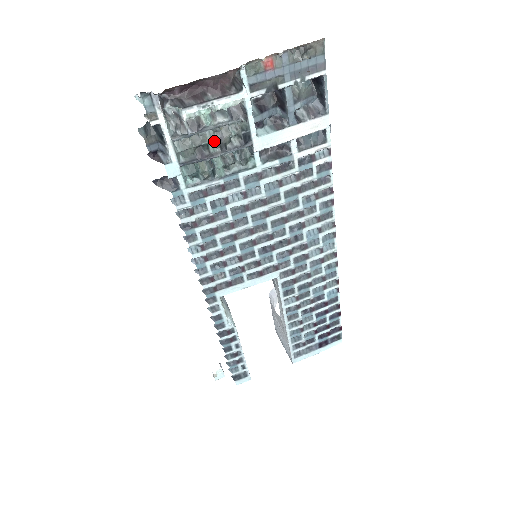
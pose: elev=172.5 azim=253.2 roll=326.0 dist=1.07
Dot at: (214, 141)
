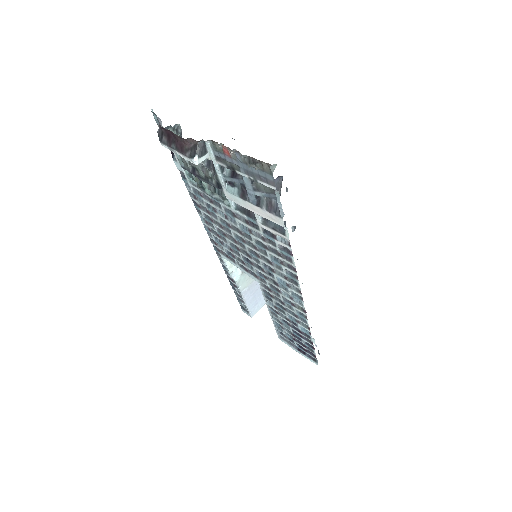
Dot at: (201, 170)
